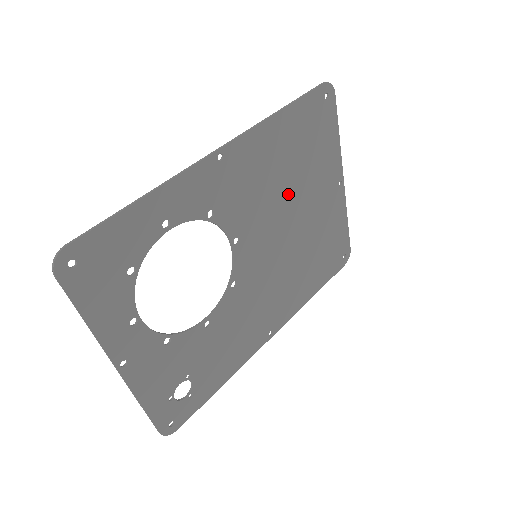
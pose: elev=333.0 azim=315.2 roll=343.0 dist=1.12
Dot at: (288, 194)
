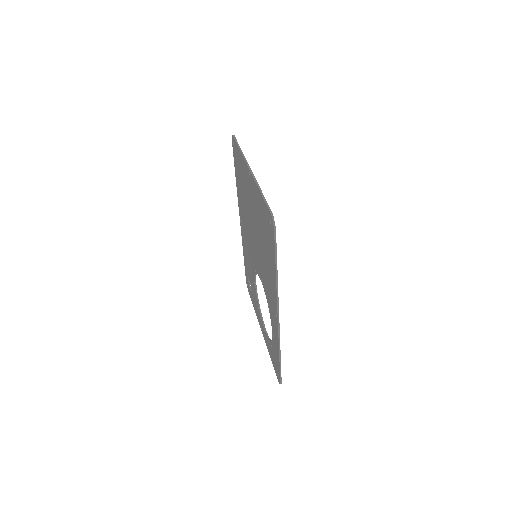
Dot at: occluded
